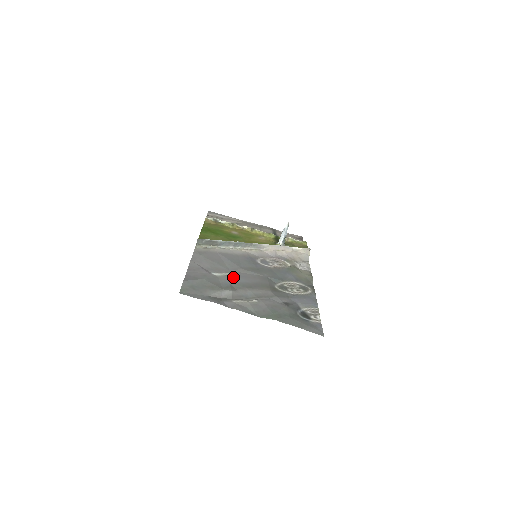
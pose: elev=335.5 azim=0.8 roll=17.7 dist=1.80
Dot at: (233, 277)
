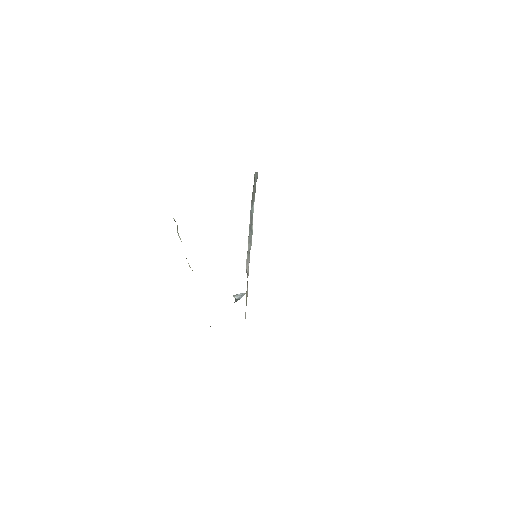
Dot at: occluded
